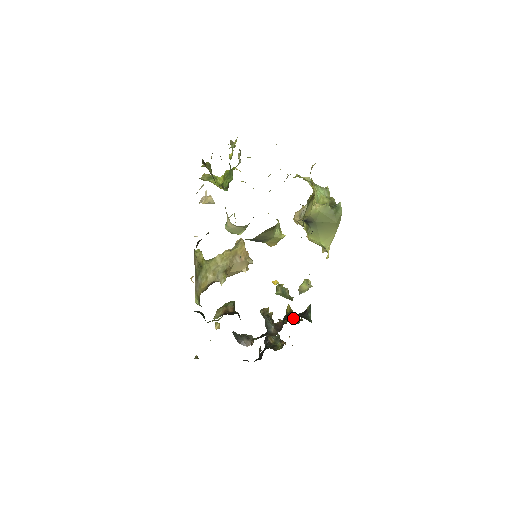
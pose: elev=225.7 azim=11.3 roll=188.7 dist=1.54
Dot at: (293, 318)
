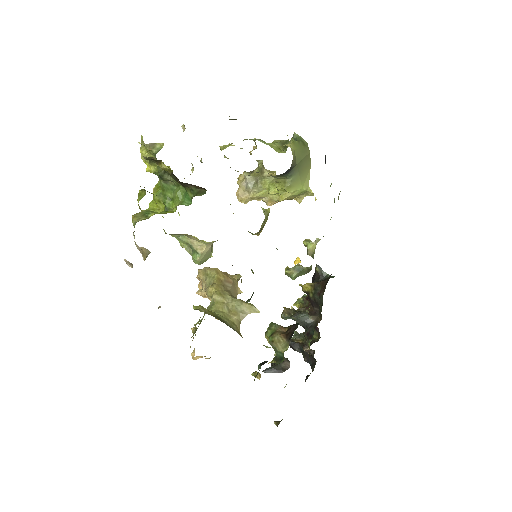
Dot at: occluded
